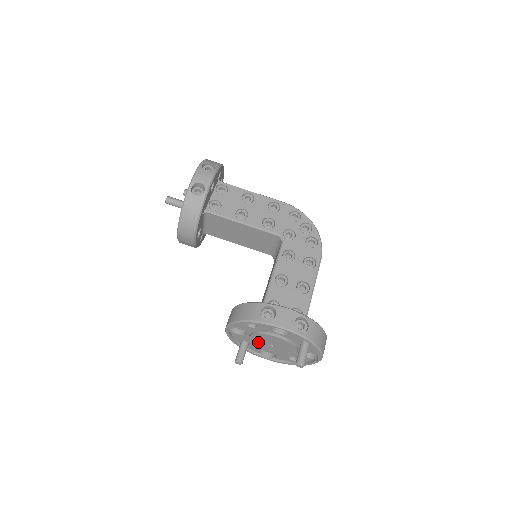
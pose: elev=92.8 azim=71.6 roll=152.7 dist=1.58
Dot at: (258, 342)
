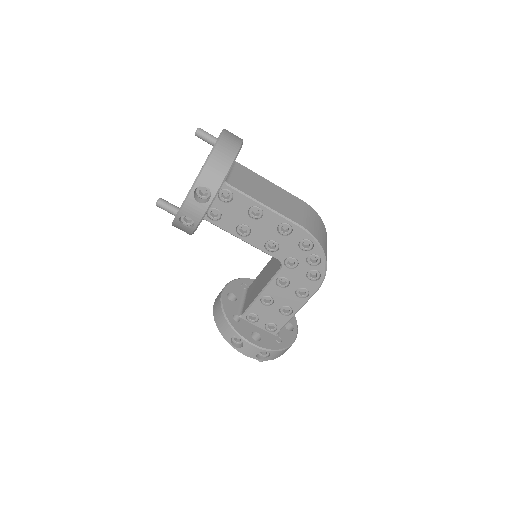
Dot at: occluded
